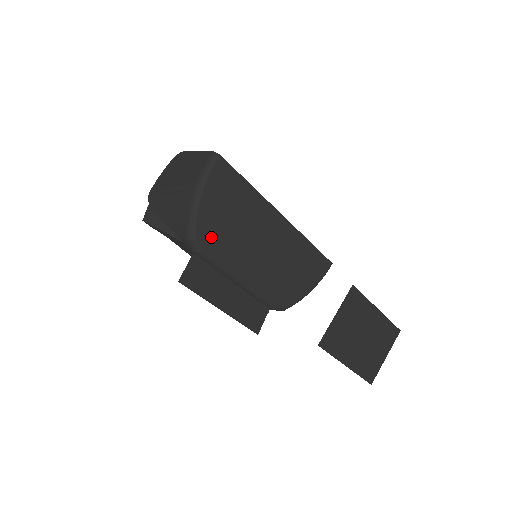
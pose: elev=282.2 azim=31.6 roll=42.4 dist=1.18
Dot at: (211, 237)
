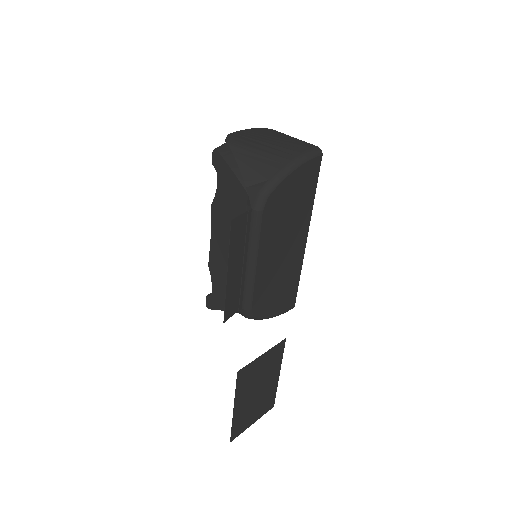
Dot at: (273, 207)
